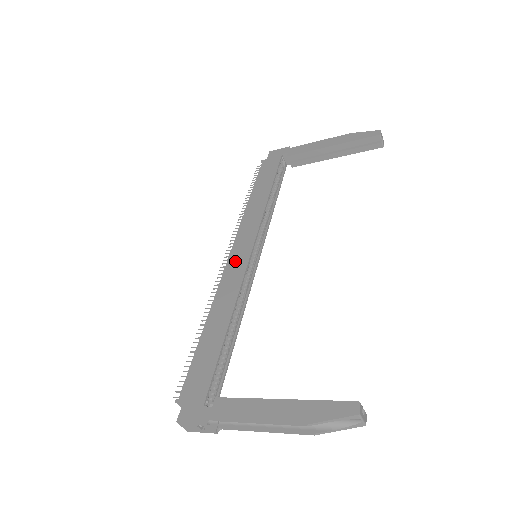
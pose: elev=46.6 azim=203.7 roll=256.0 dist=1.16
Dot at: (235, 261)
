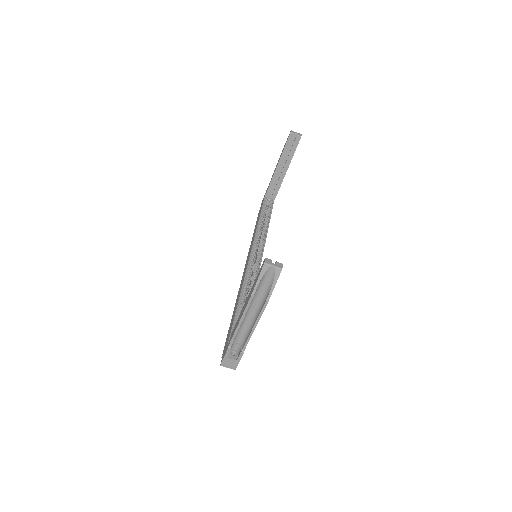
Dot at: (245, 268)
